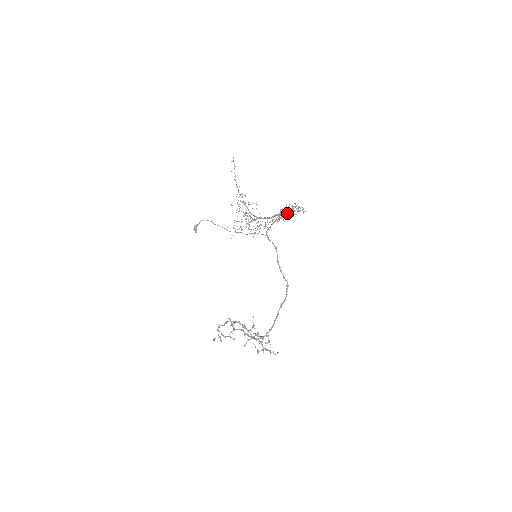
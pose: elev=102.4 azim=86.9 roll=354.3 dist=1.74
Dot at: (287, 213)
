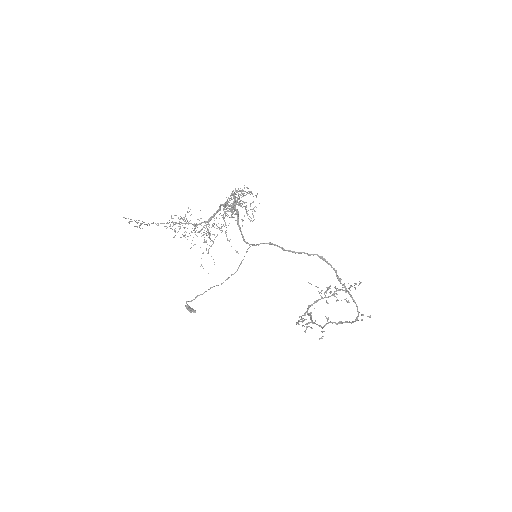
Dot at: occluded
